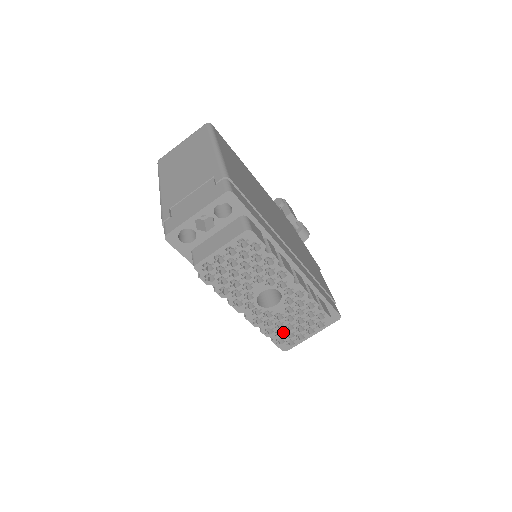
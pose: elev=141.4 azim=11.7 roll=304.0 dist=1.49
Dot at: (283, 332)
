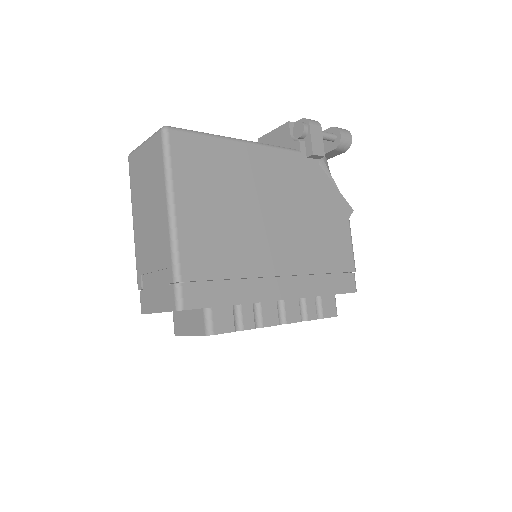
Dot at: occluded
